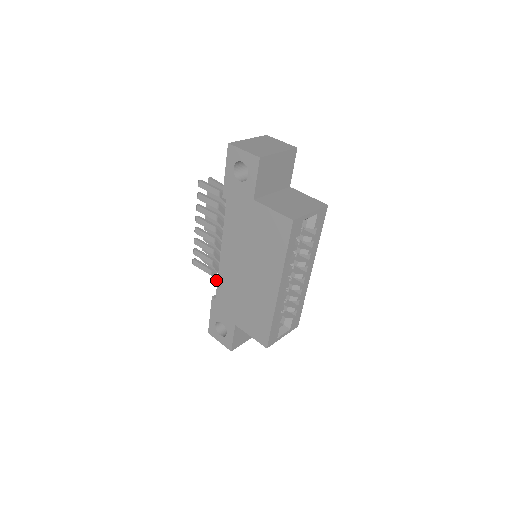
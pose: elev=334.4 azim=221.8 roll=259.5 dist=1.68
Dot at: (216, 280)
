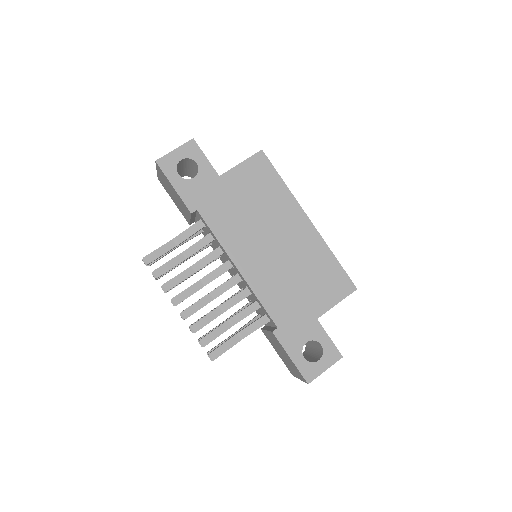
Dot at: (252, 329)
